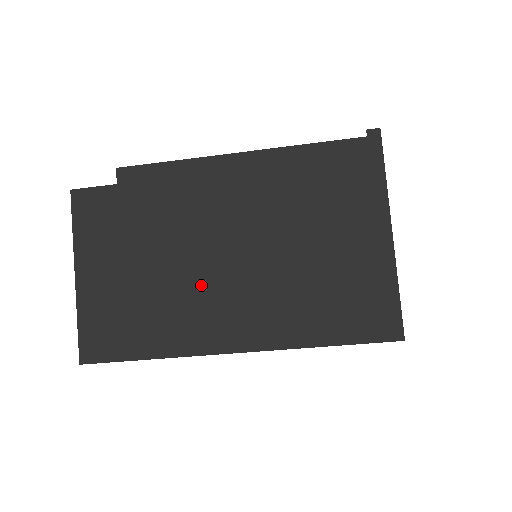
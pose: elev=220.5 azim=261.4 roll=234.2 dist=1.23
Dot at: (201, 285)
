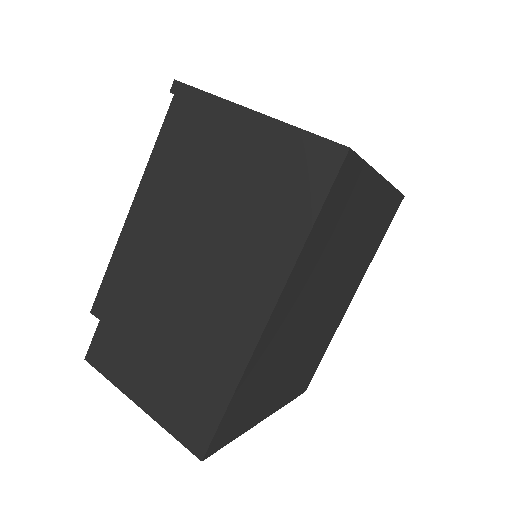
Dot at: (201, 307)
